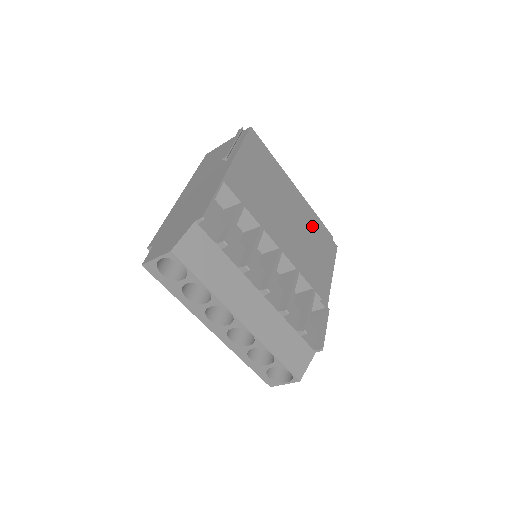
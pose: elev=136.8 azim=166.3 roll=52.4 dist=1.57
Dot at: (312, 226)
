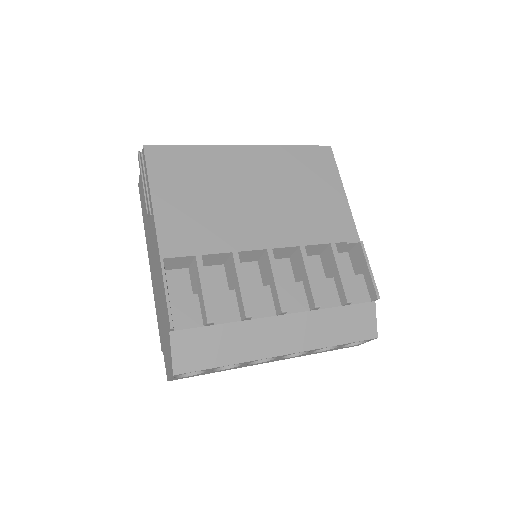
Dot at: (286, 168)
